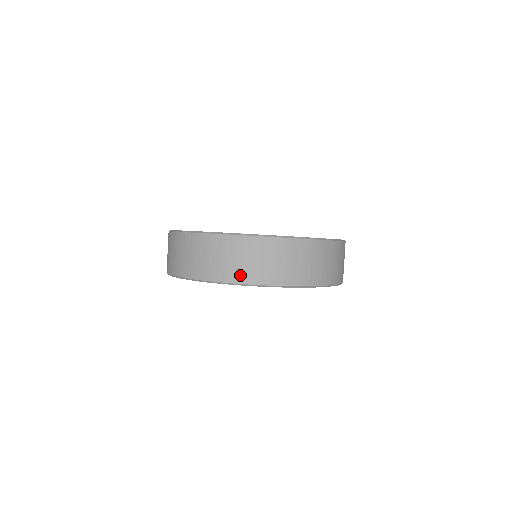
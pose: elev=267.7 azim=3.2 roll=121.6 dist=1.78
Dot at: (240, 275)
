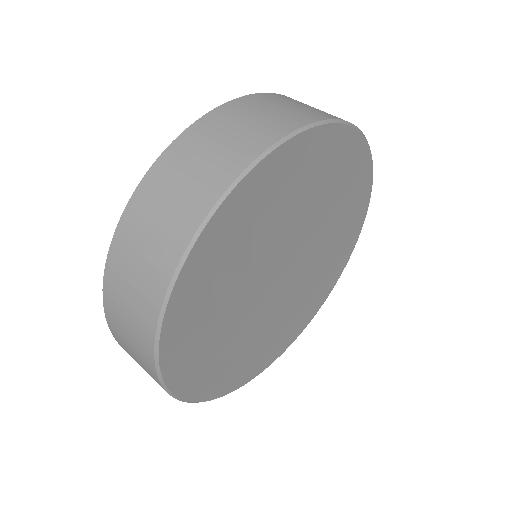
Dot at: (148, 305)
